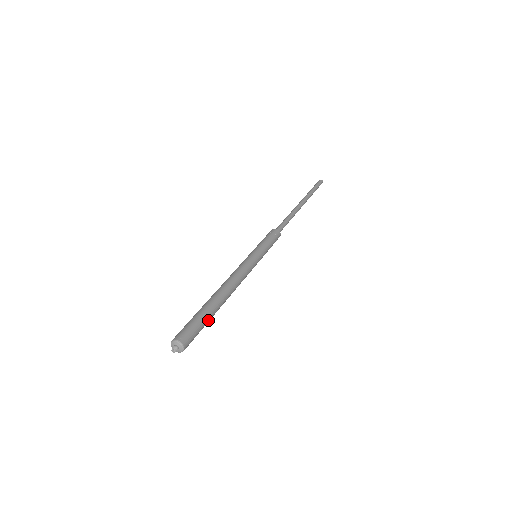
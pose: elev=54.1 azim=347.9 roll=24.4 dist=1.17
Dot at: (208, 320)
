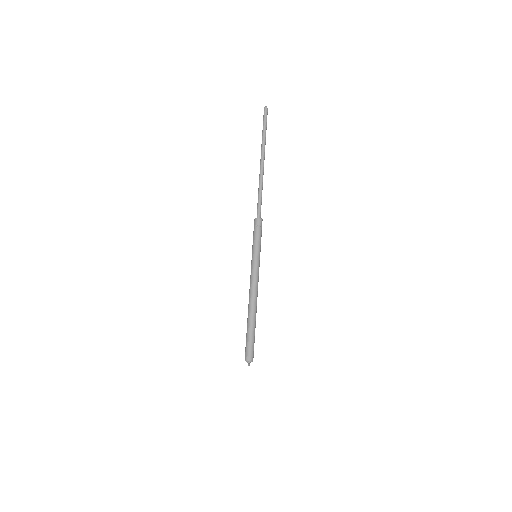
Dot at: occluded
